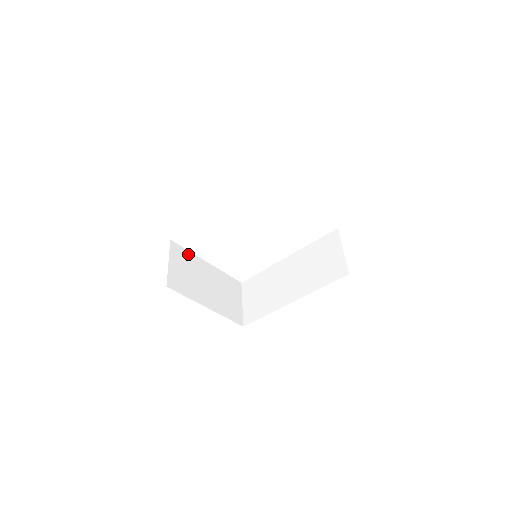
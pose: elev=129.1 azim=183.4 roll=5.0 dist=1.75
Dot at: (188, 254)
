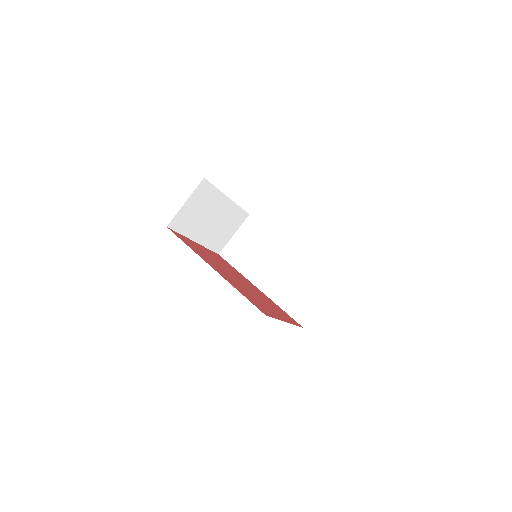
Dot at: (213, 191)
